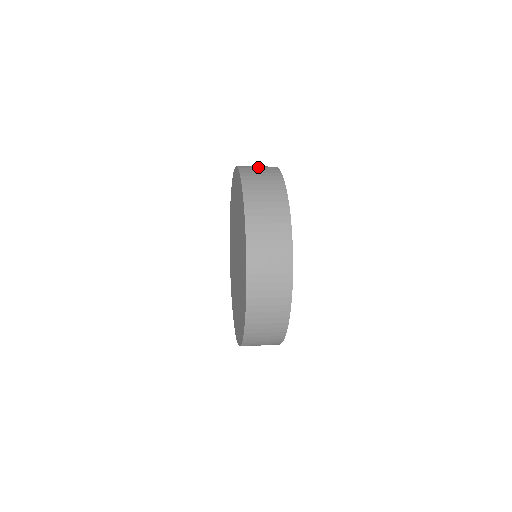
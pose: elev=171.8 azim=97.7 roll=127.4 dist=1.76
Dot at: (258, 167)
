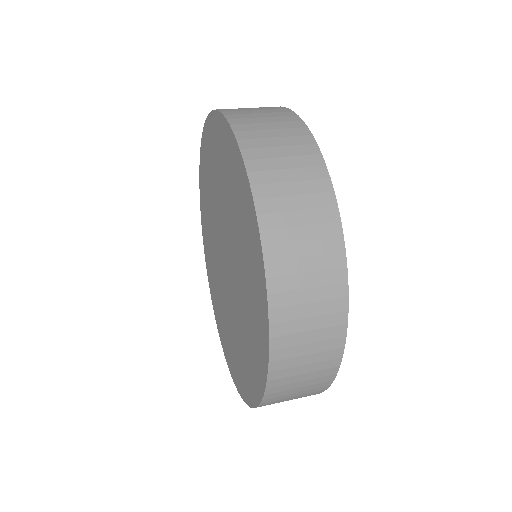
Dot at: (293, 185)
